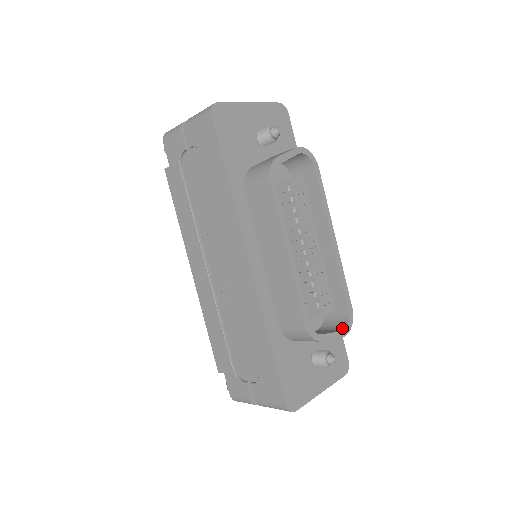
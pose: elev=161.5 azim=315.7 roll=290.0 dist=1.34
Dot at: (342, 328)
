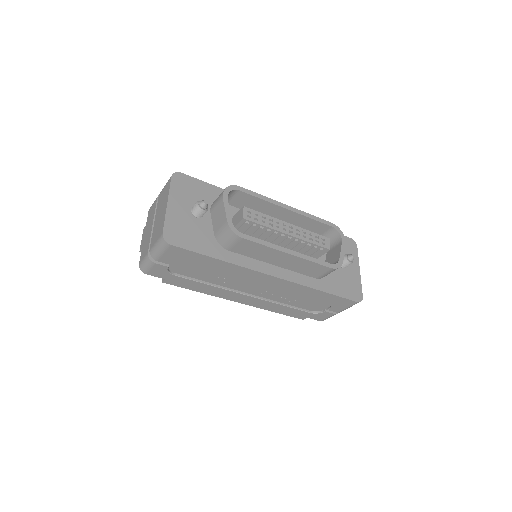
Dot at: (339, 239)
